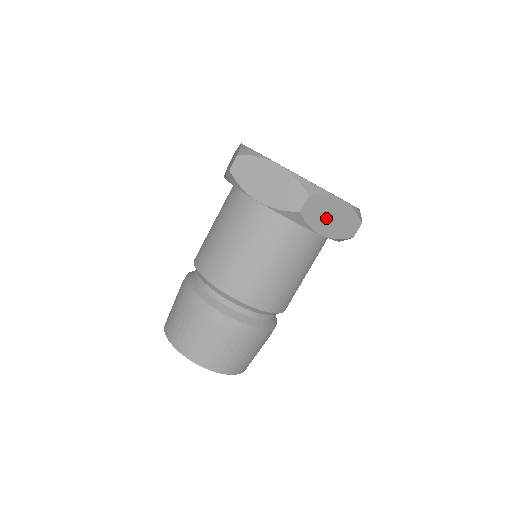
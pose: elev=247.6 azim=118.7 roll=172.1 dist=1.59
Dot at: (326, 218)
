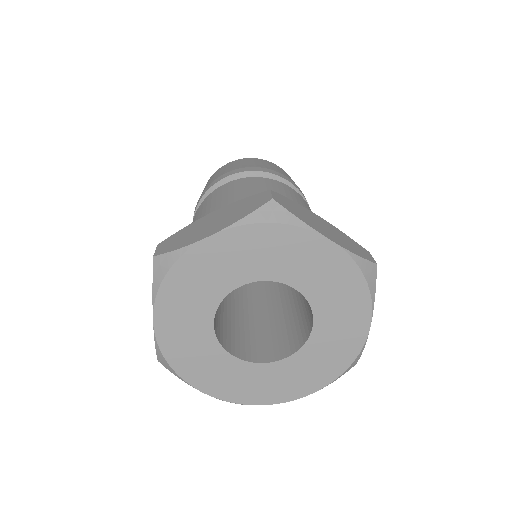
Dot at: occluded
